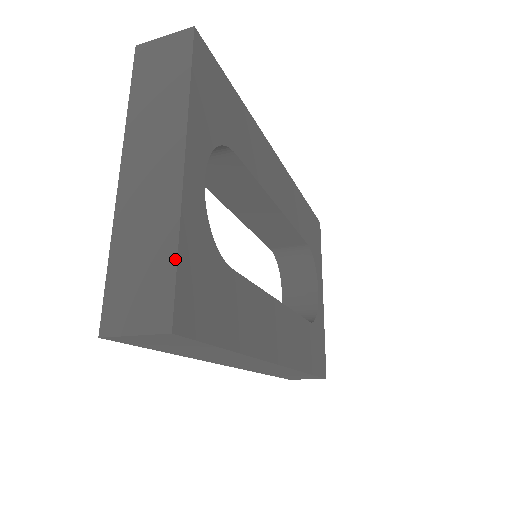
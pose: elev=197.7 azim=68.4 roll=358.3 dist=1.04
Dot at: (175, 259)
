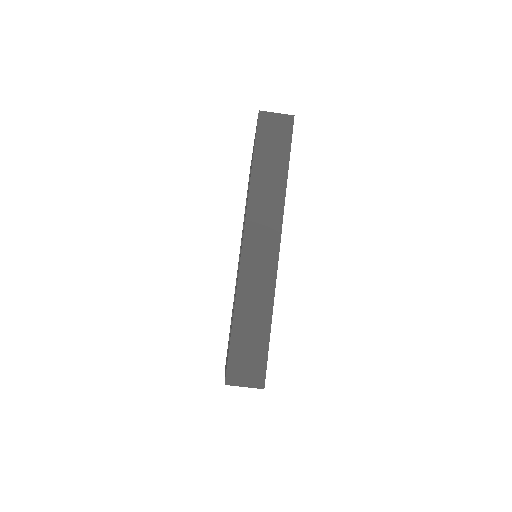
Dot at: occluded
